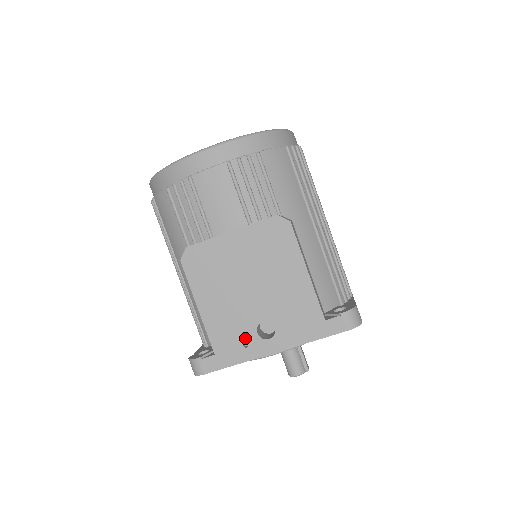
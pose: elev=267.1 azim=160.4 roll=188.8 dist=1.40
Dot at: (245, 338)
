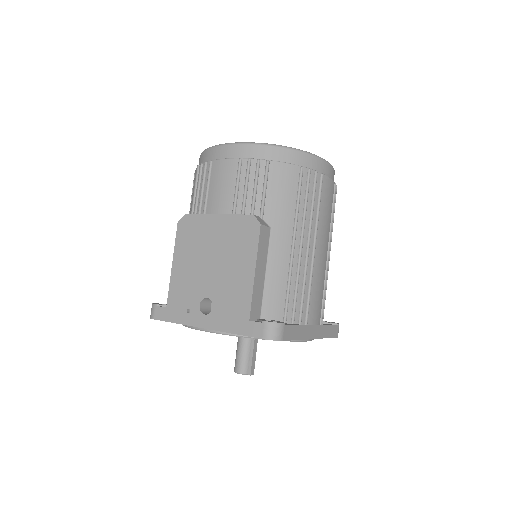
Dot at: (190, 305)
